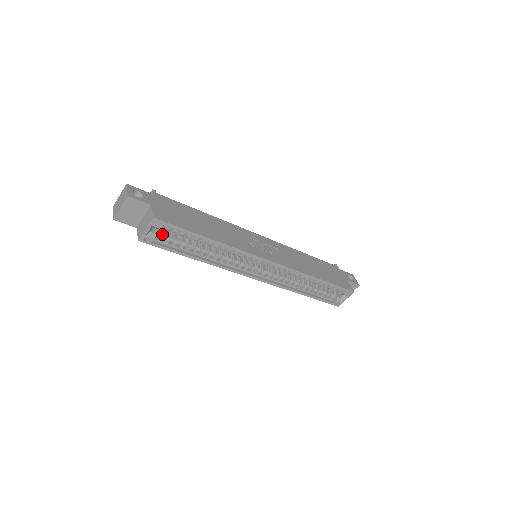
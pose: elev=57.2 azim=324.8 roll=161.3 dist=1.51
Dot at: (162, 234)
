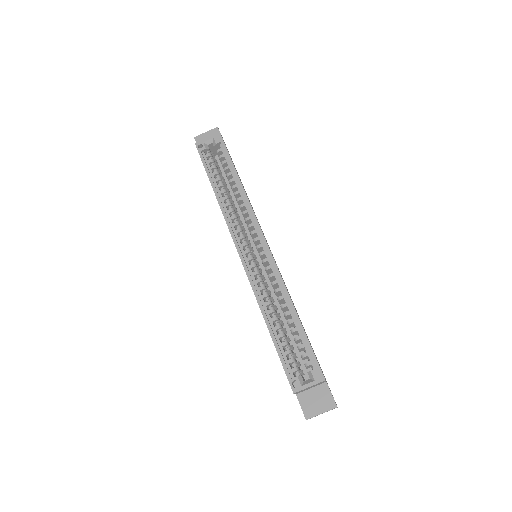
Dot at: (212, 156)
